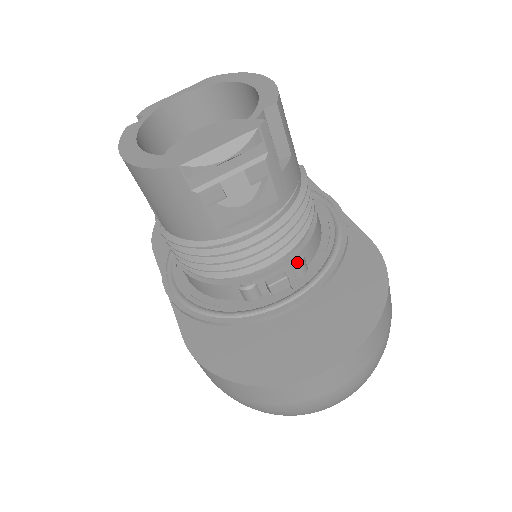
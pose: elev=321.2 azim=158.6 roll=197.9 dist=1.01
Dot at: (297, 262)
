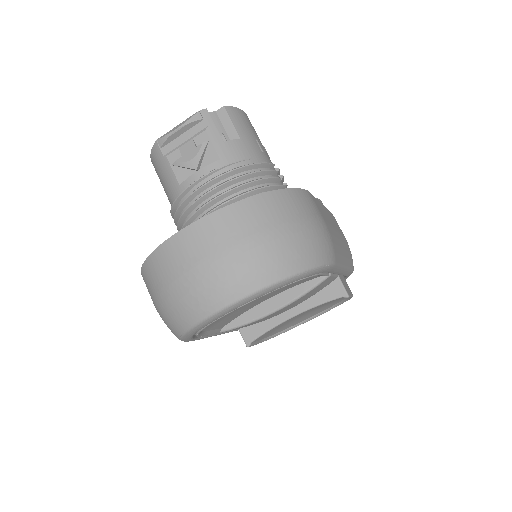
Dot at: occluded
